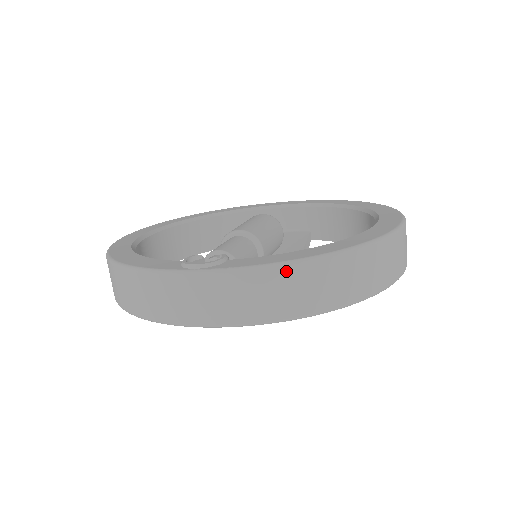
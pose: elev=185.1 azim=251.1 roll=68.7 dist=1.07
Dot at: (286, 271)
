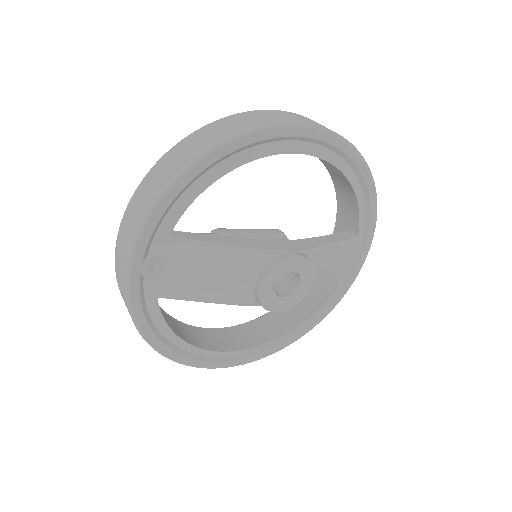
Dot at: (143, 183)
